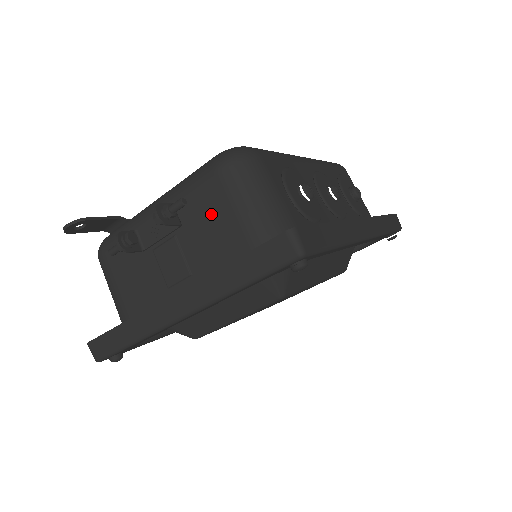
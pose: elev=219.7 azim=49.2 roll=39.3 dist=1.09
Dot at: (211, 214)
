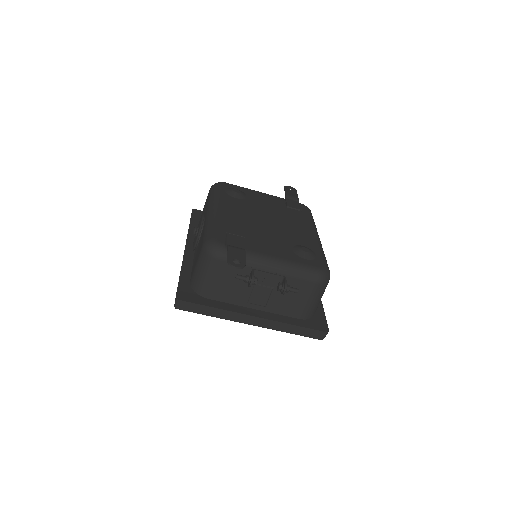
Dot at: (298, 295)
